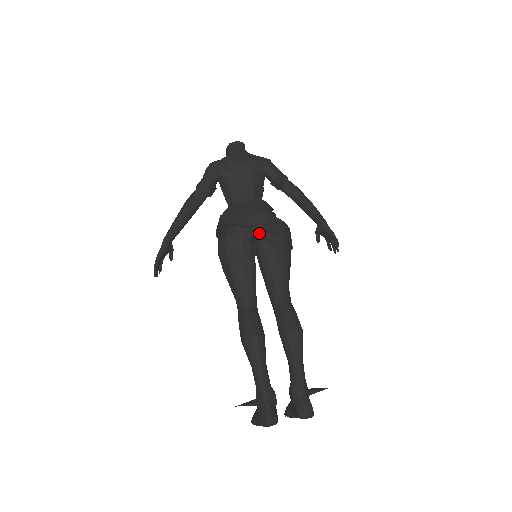
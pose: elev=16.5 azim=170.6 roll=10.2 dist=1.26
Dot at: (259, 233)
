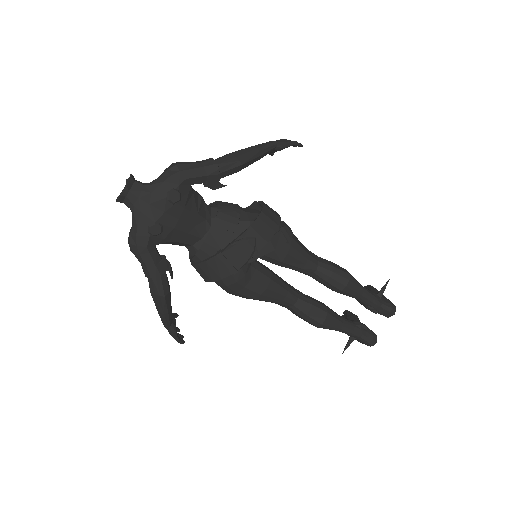
Dot at: (256, 257)
